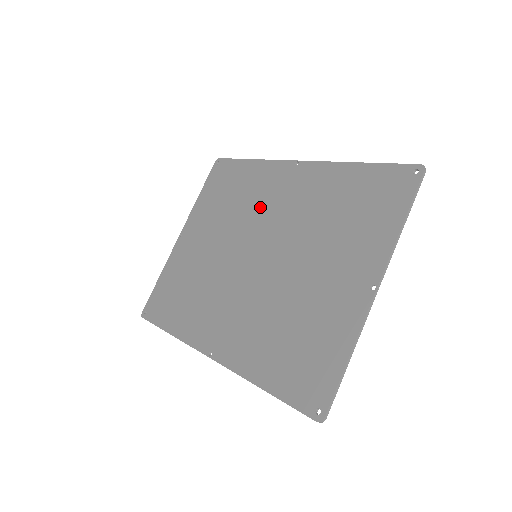
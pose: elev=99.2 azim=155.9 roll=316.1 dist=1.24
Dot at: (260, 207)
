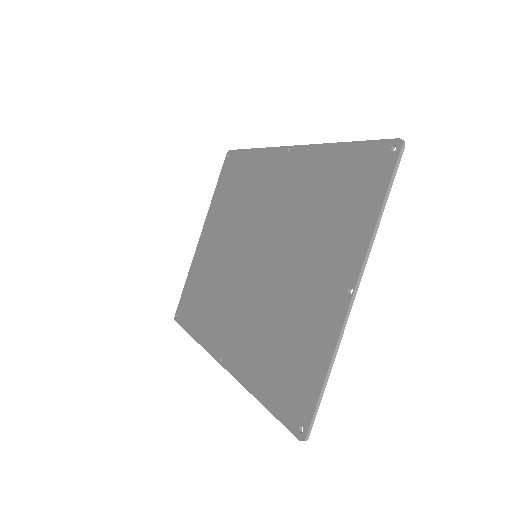
Dot at: (259, 202)
